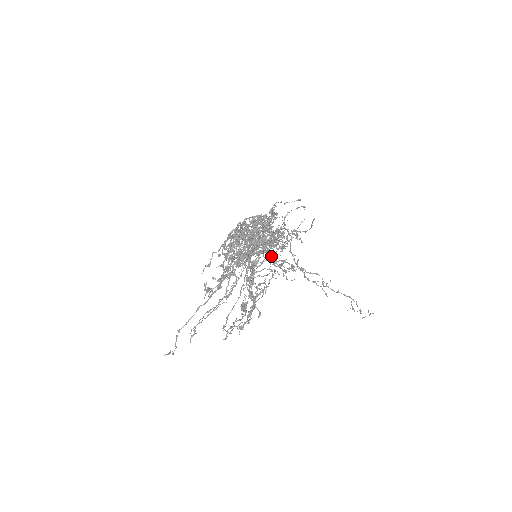
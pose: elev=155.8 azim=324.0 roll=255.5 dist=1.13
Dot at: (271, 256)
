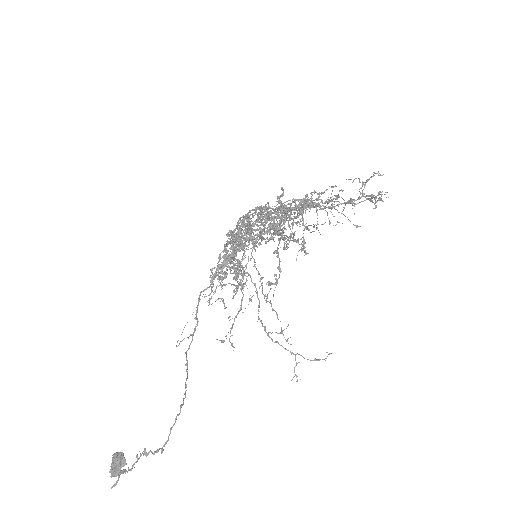
Dot at: (242, 285)
